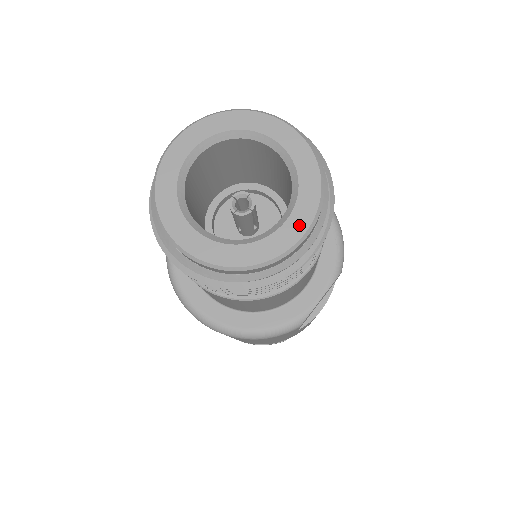
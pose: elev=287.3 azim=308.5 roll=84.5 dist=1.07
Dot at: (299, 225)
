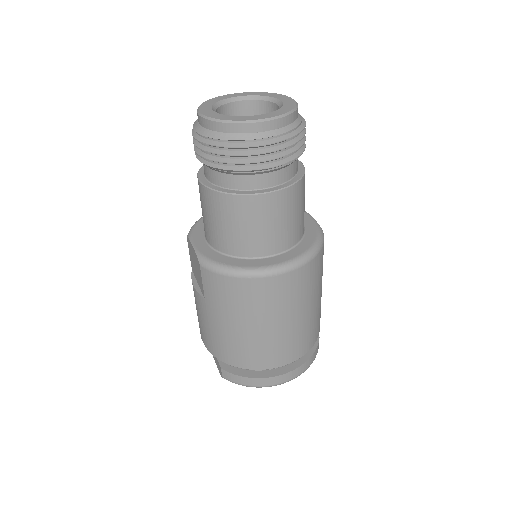
Dot at: (286, 98)
